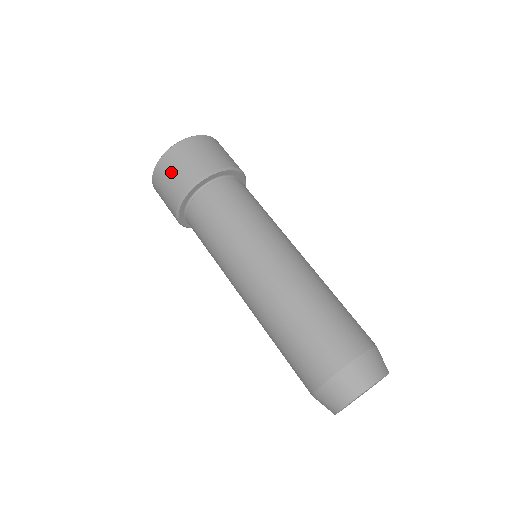
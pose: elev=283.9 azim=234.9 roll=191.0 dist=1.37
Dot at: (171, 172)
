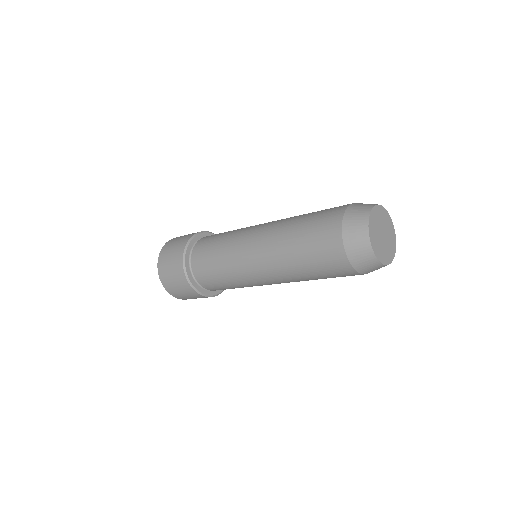
Dot at: (169, 253)
